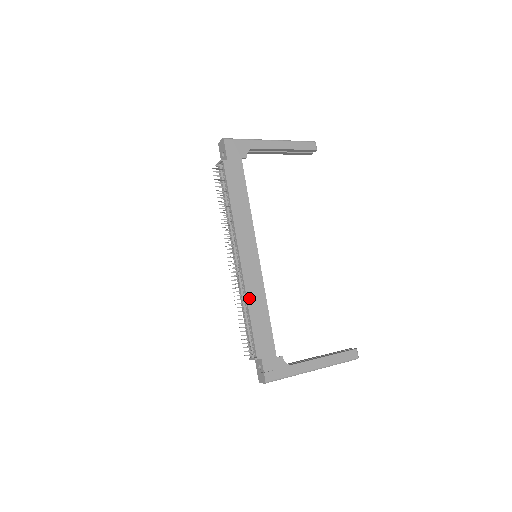
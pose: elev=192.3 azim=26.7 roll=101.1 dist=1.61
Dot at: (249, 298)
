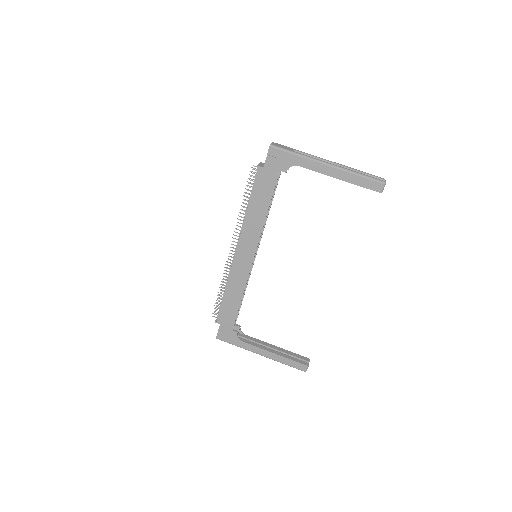
Dot at: (229, 284)
